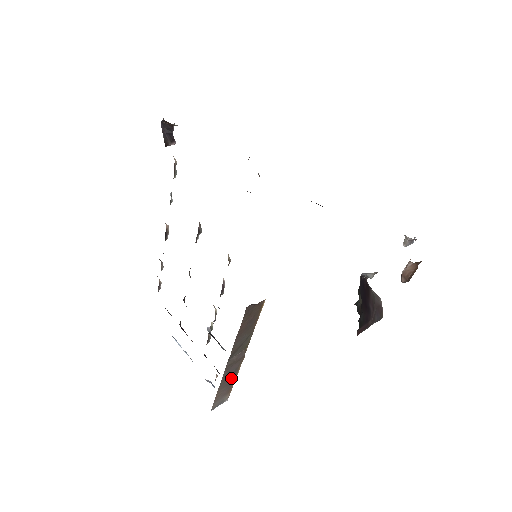
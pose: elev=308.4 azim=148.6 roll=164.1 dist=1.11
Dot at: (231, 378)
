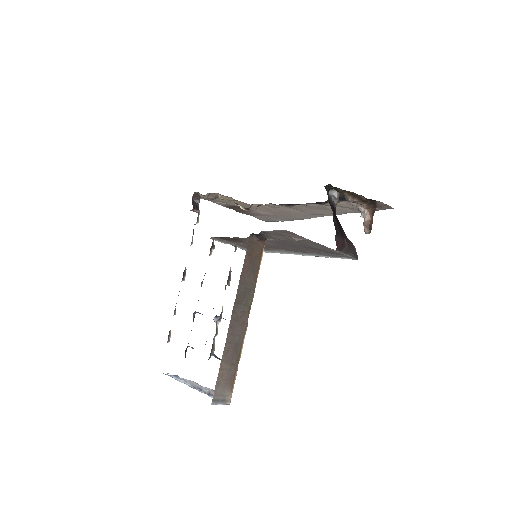
Dot at: (234, 353)
